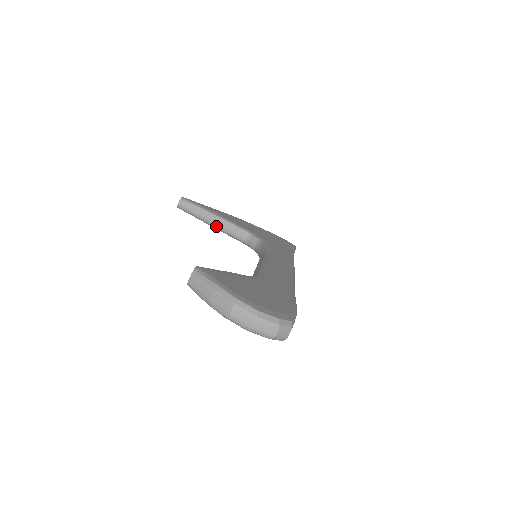
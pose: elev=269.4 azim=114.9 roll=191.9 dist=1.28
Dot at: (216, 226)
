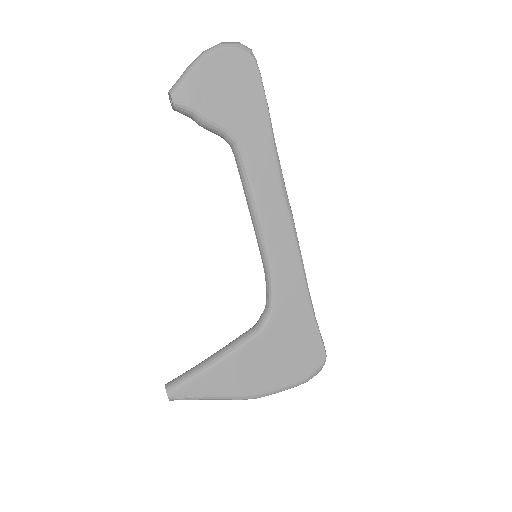
Dot at: (219, 354)
